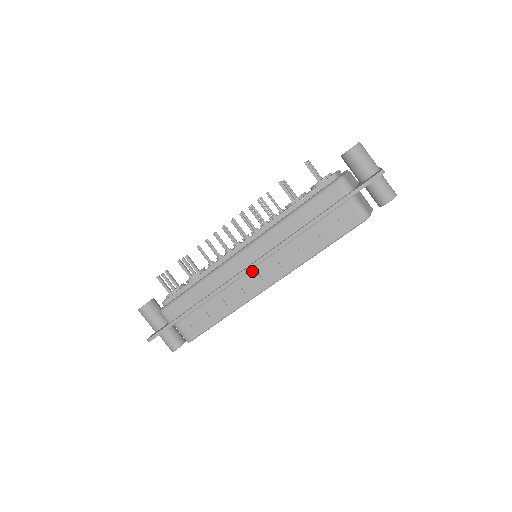
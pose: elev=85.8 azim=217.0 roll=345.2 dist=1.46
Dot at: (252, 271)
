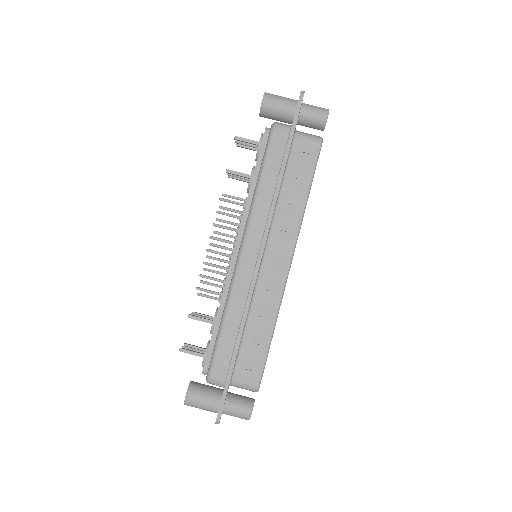
Dot at: (263, 265)
